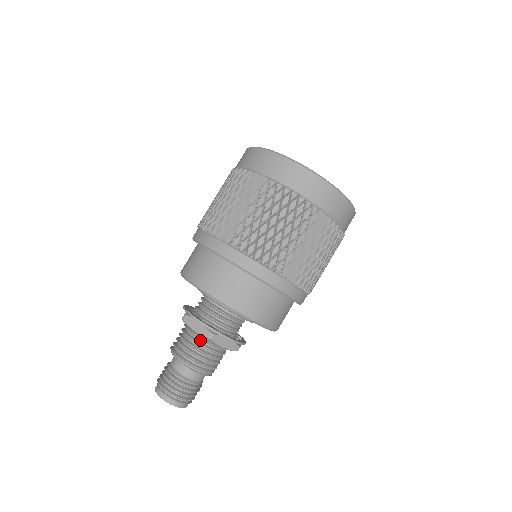
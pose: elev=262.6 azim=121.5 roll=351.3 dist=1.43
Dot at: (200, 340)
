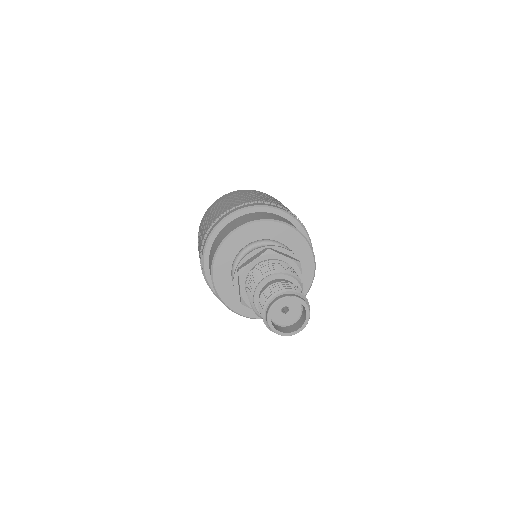
Dot at: occluded
